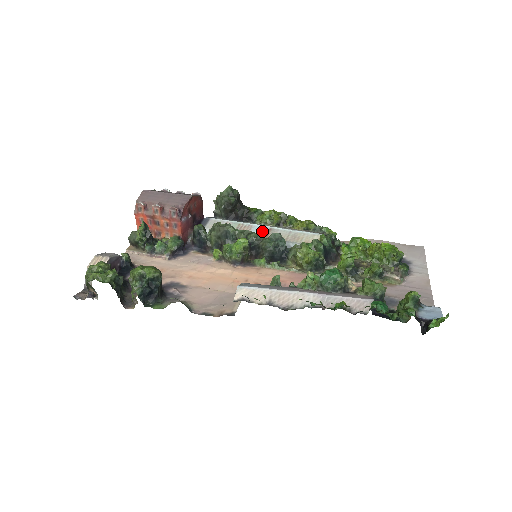
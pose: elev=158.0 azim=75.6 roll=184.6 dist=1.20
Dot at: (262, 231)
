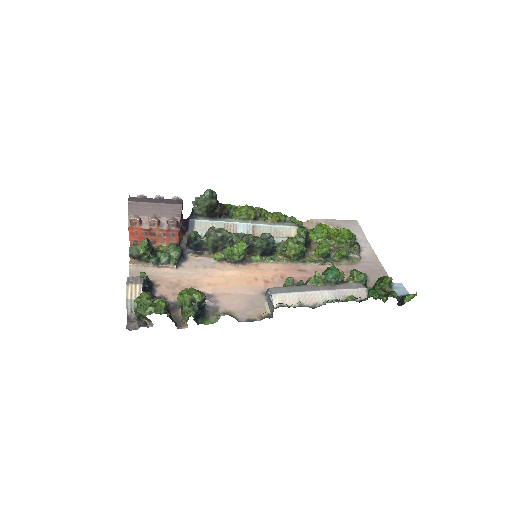
Dot at: (247, 229)
